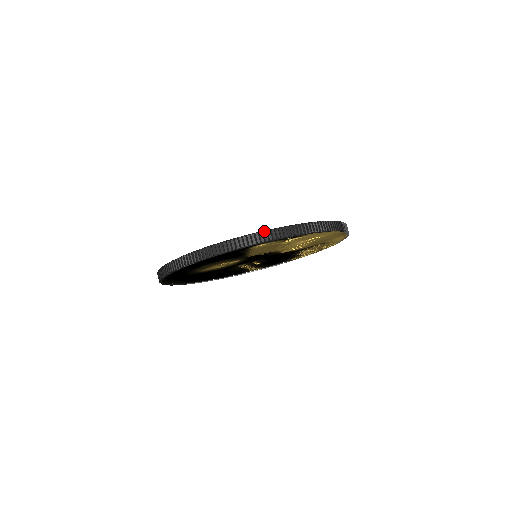
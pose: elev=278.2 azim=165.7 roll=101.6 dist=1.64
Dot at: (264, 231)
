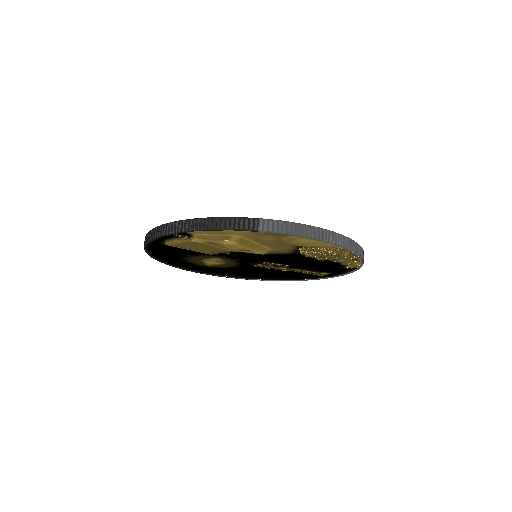
Dot at: (155, 227)
